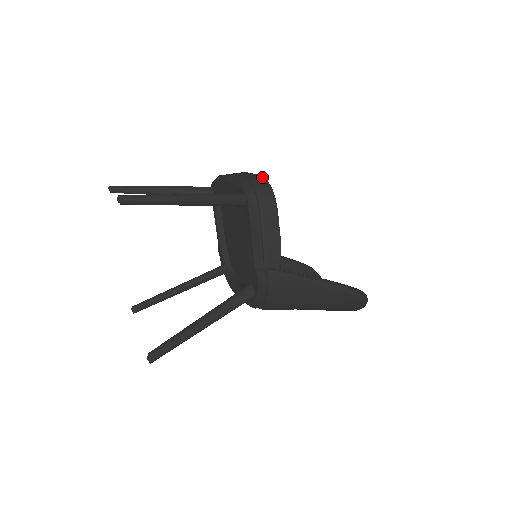
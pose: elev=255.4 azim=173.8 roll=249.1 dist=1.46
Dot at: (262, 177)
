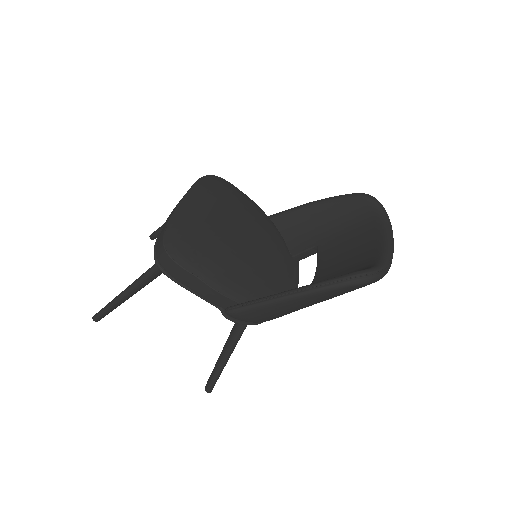
Dot at: (163, 232)
